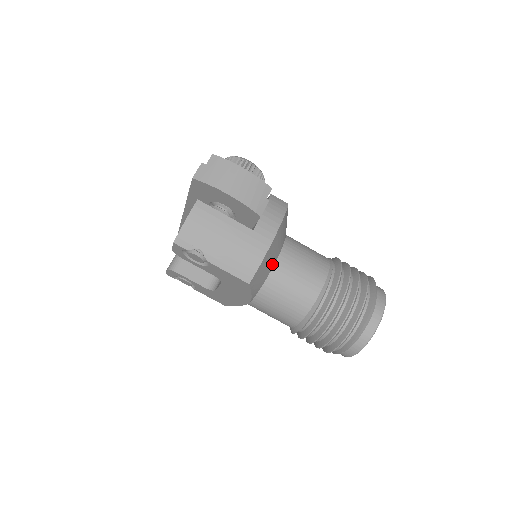
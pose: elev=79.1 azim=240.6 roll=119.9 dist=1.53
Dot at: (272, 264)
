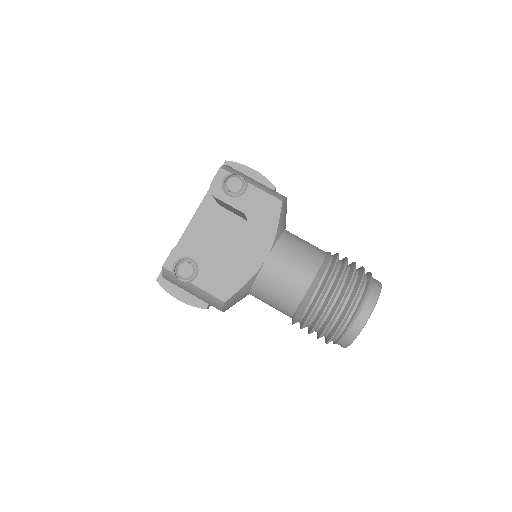
Dot at: (285, 225)
